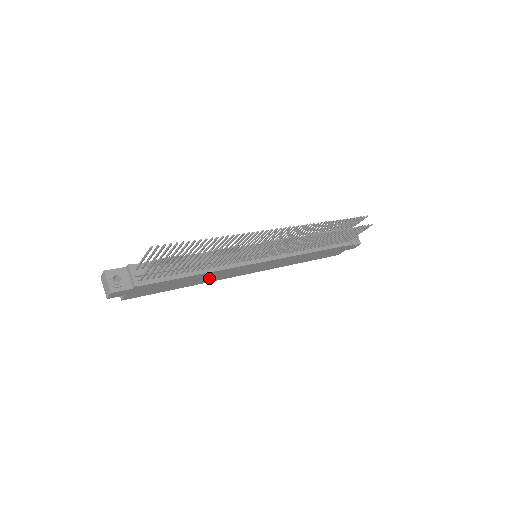
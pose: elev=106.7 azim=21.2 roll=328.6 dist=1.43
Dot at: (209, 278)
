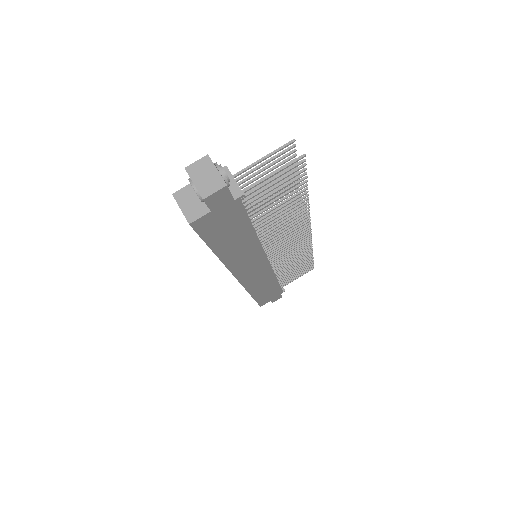
Dot at: (238, 255)
